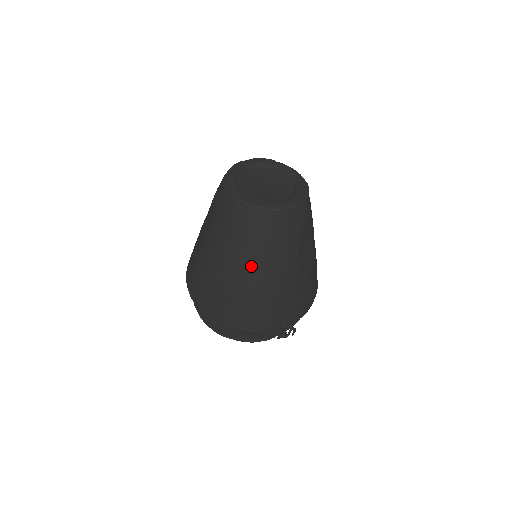
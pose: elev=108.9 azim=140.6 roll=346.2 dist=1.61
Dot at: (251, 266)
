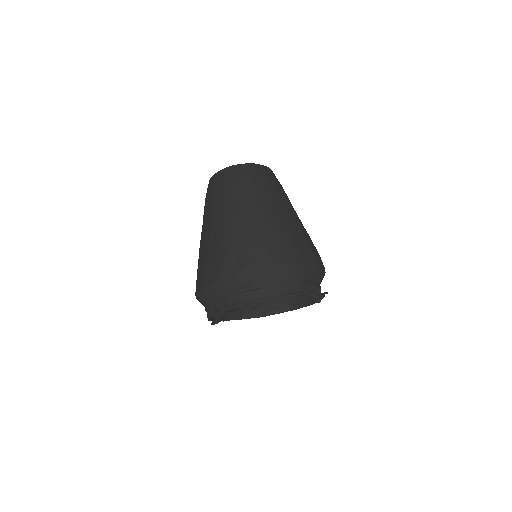
Dot at: (261, 201)
